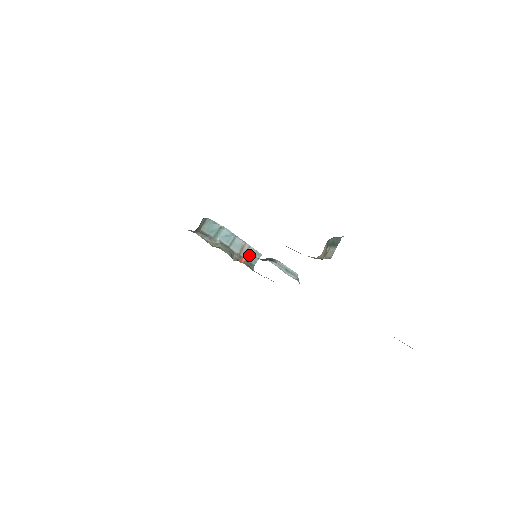
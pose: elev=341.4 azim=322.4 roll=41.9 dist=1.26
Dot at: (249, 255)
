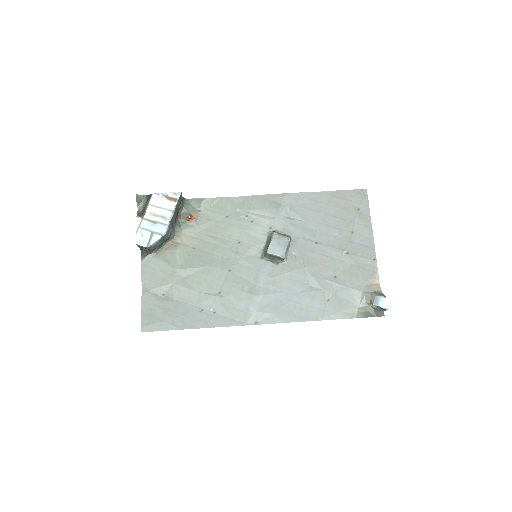
Dot at: (179, 205)
